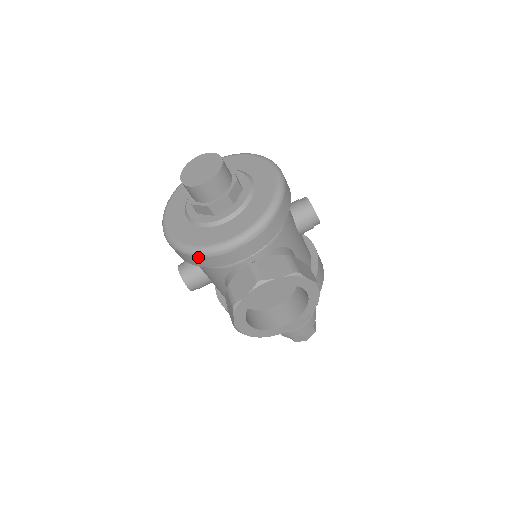
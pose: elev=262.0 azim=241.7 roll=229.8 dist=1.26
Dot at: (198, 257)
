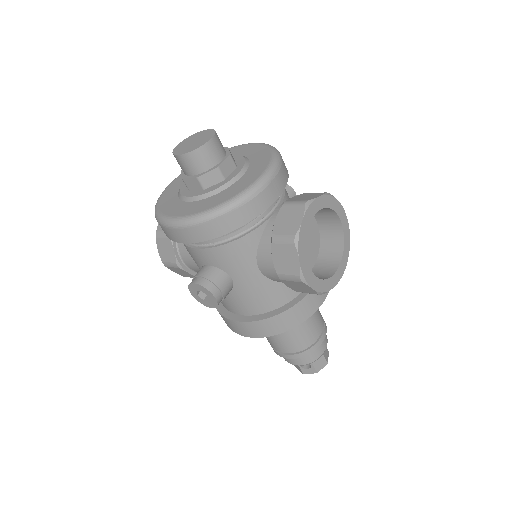
Dot at: (234, 210)
